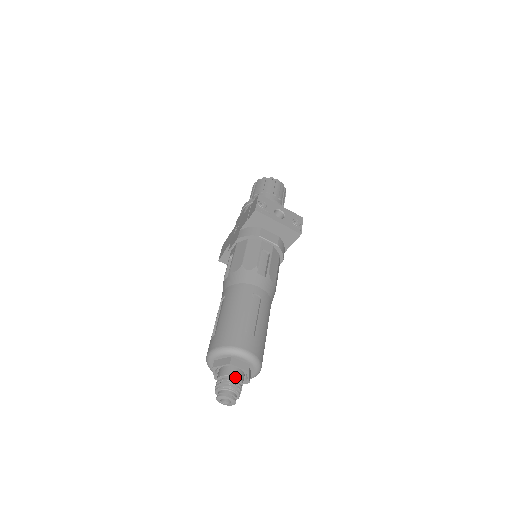
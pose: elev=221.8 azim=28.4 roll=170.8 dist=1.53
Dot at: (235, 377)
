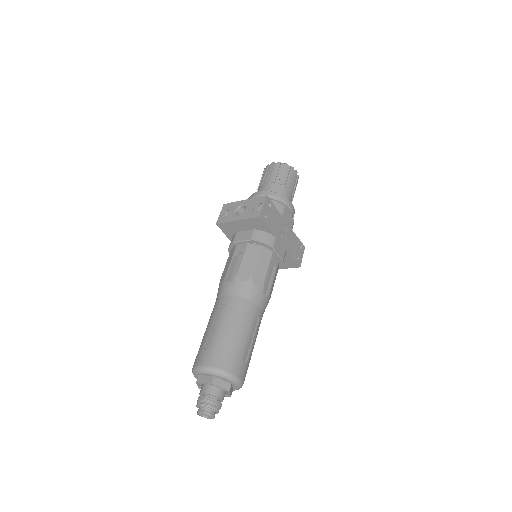
Dot at: (204, 393)
